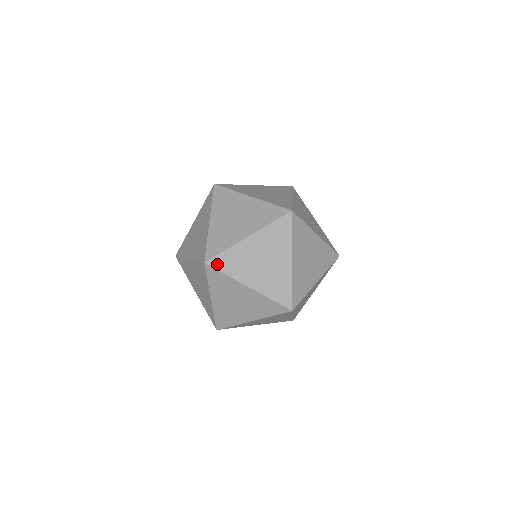
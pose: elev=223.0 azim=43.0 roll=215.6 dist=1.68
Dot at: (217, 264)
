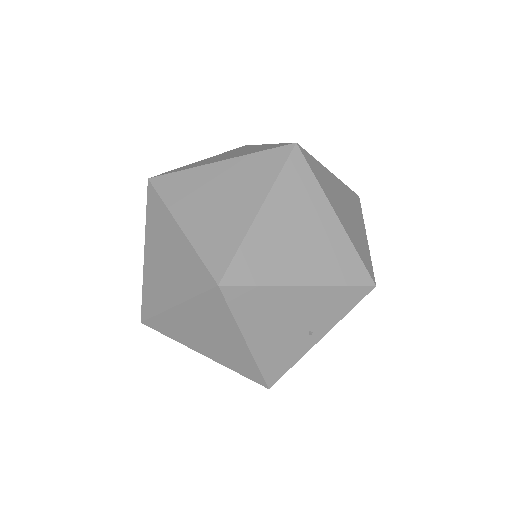
Dot at: (161, 184)
